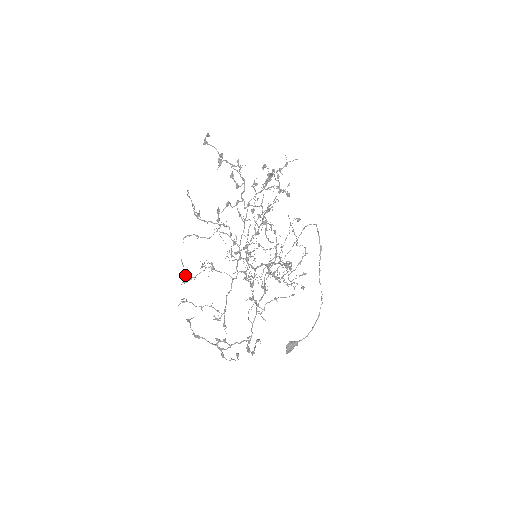
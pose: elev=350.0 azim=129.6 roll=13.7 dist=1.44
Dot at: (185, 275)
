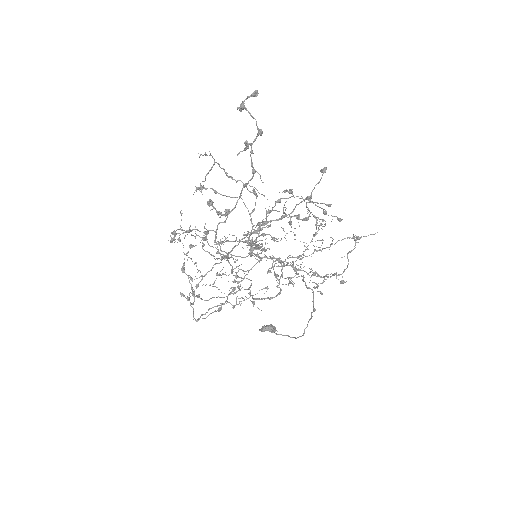
Dot at: (180, 226)
